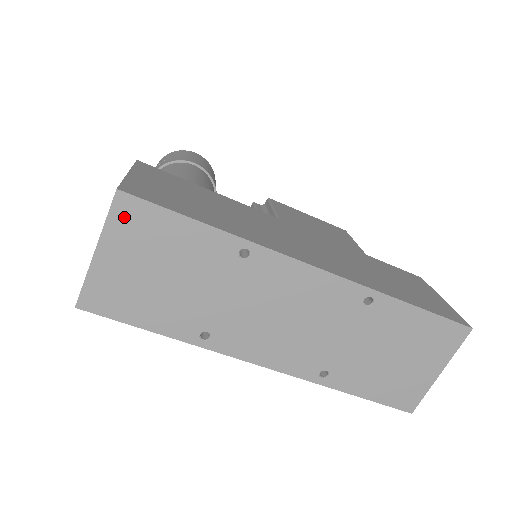
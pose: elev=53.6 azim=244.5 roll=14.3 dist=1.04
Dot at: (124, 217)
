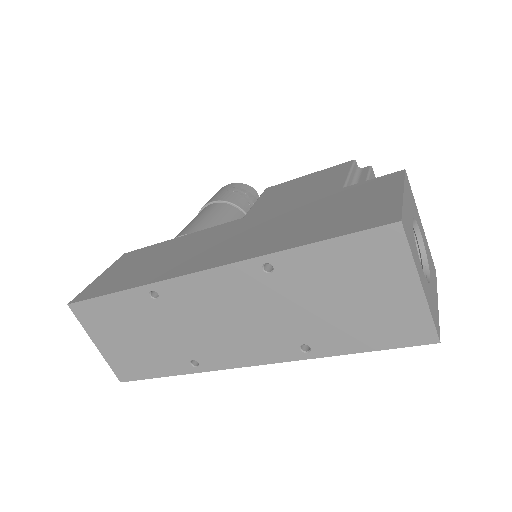
Dot at: (85, 317)
